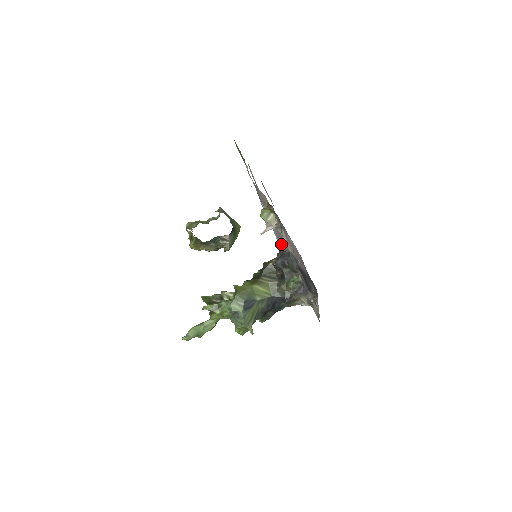
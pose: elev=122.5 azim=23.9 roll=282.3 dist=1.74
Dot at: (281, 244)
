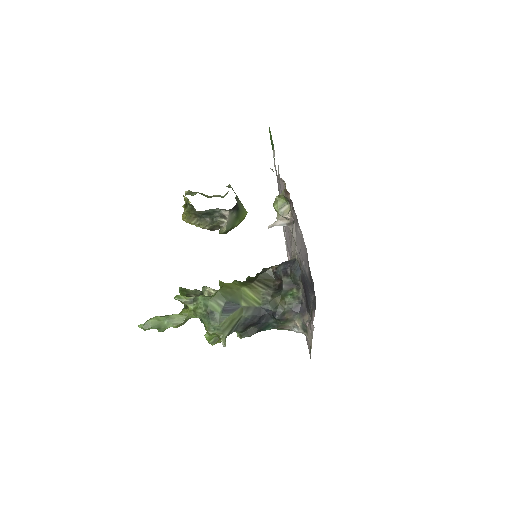
Dot at: (290, 256)
